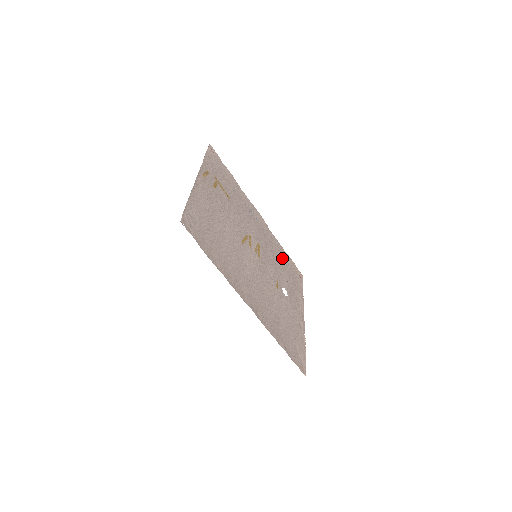
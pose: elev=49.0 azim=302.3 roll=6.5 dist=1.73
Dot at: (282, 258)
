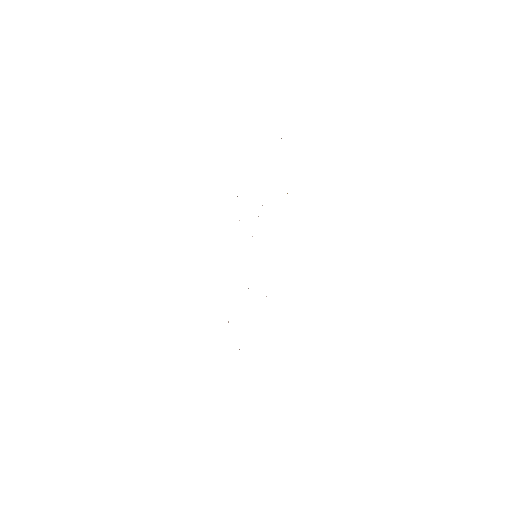
Dot at: occluded
